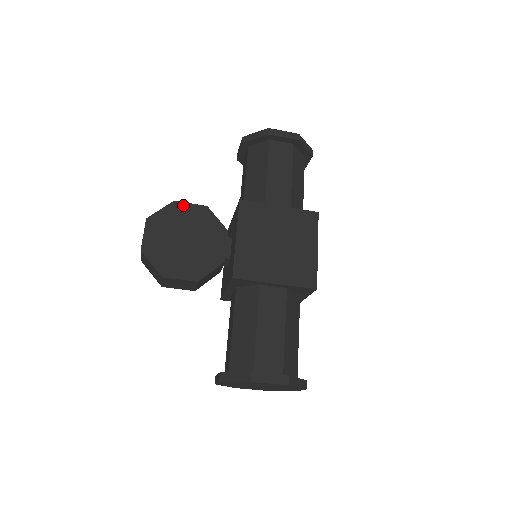
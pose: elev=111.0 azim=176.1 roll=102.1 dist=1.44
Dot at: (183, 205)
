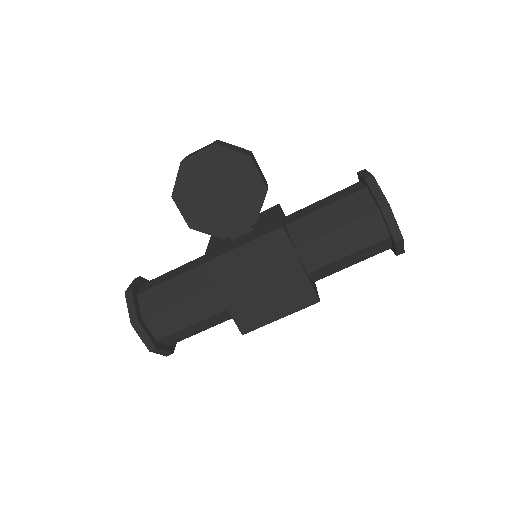
Dot at: (253, 168)
